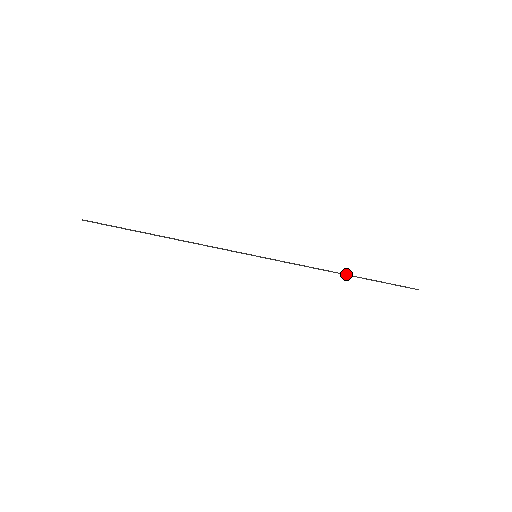
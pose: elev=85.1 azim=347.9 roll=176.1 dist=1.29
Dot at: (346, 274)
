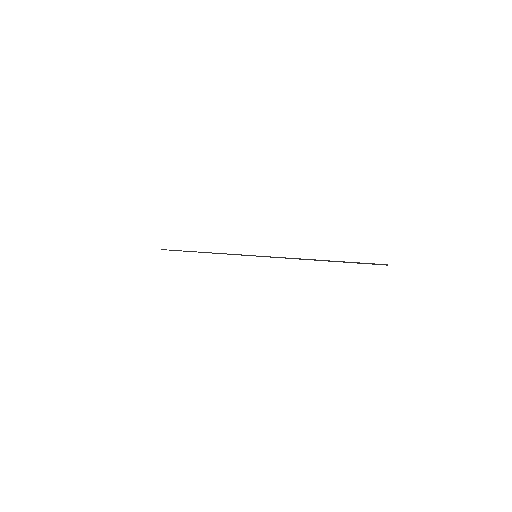
Dot at: (322, 260)
